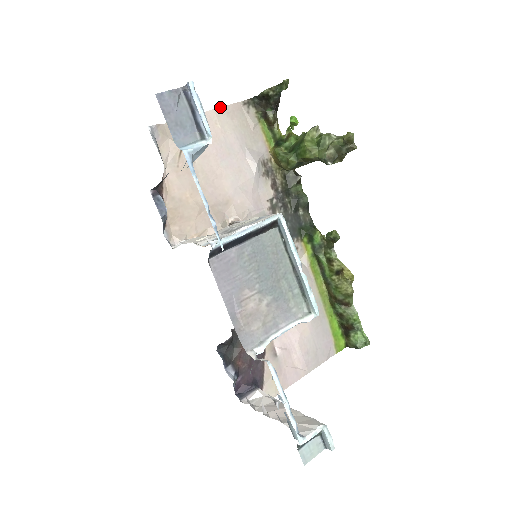
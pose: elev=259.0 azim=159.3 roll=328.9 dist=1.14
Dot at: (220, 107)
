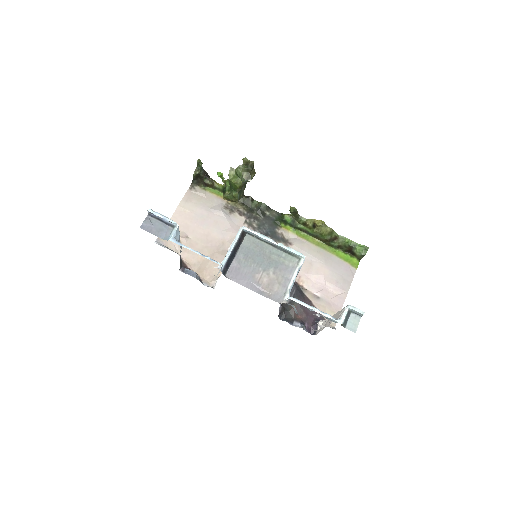
Dot at: (180, 202)
